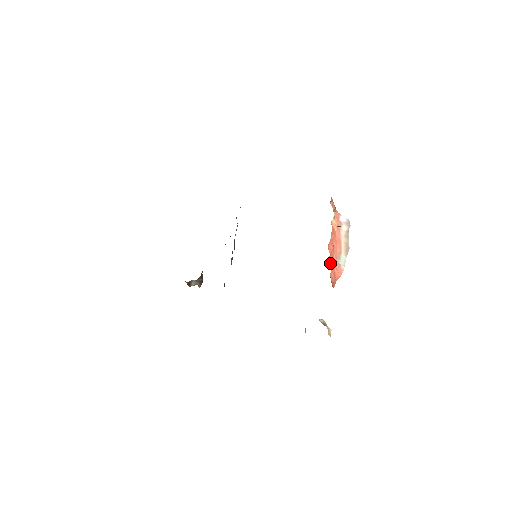
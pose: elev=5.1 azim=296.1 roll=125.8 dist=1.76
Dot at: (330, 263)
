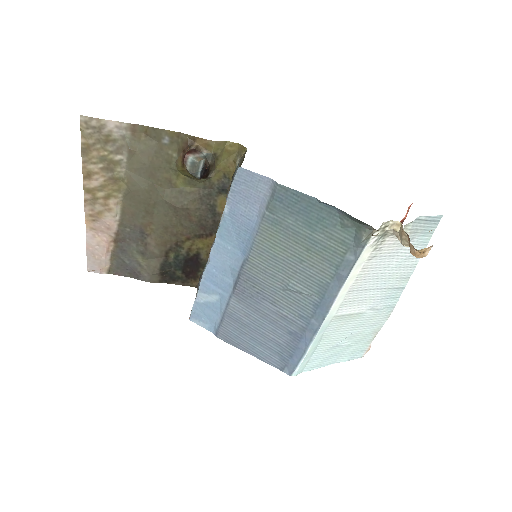
Dot at: occluded
